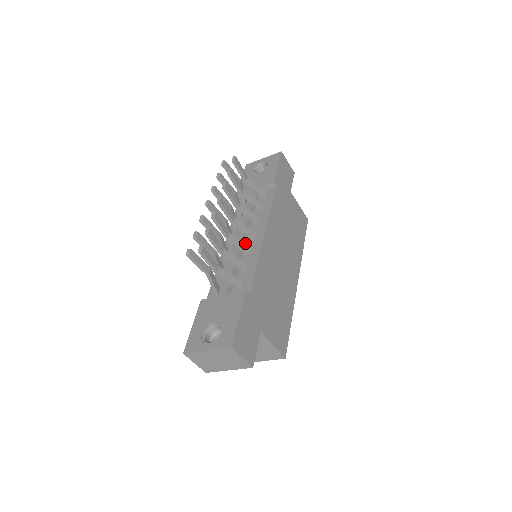
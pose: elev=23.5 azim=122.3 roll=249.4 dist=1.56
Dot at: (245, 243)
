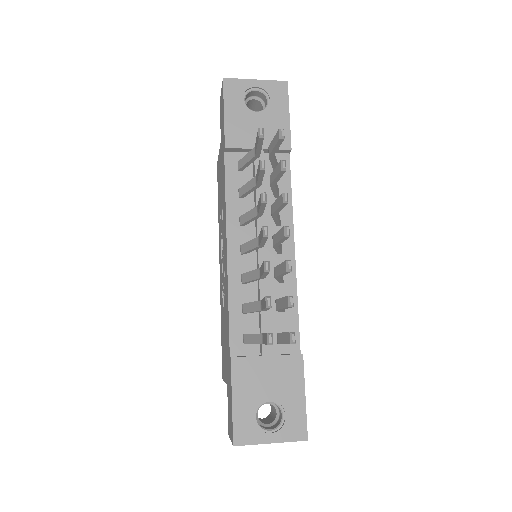
Dot at: occluded
